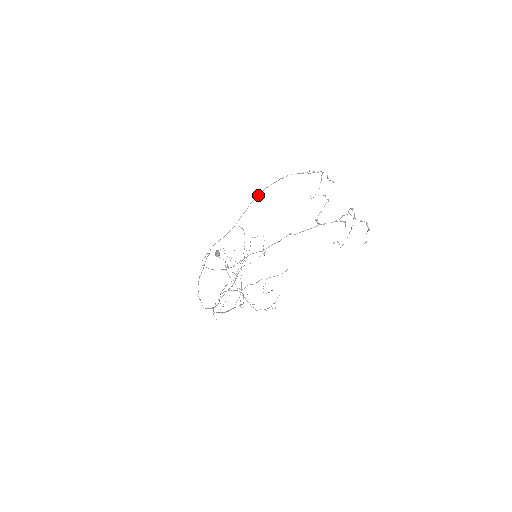
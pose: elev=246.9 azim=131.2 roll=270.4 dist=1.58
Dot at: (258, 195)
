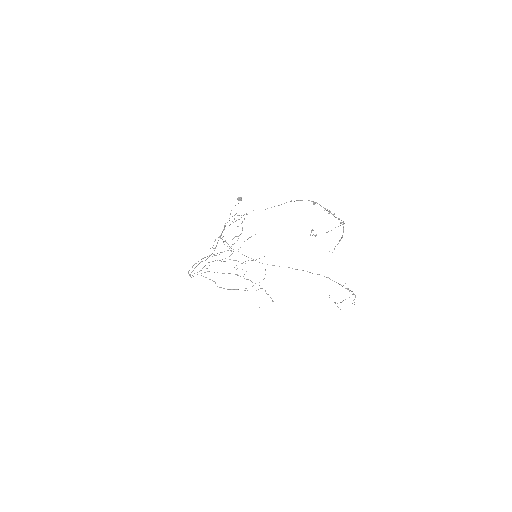
Dot at: (297, 269)
